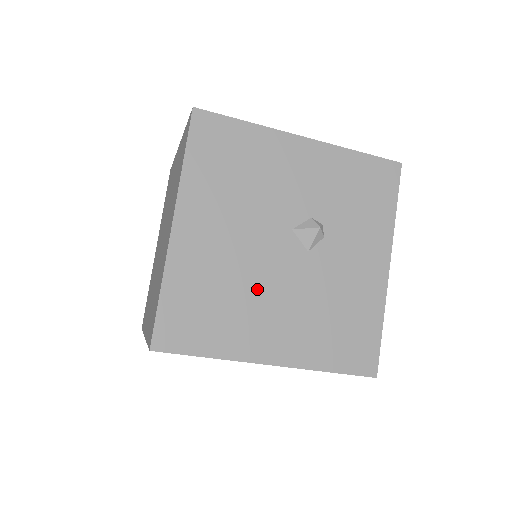
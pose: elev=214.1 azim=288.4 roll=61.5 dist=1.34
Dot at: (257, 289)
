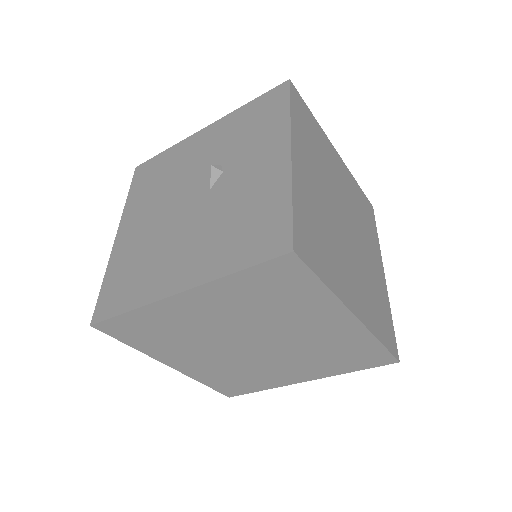
Dot at: (168, 241)
